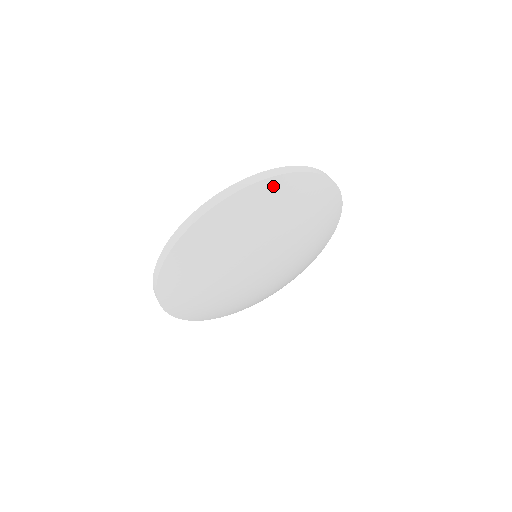
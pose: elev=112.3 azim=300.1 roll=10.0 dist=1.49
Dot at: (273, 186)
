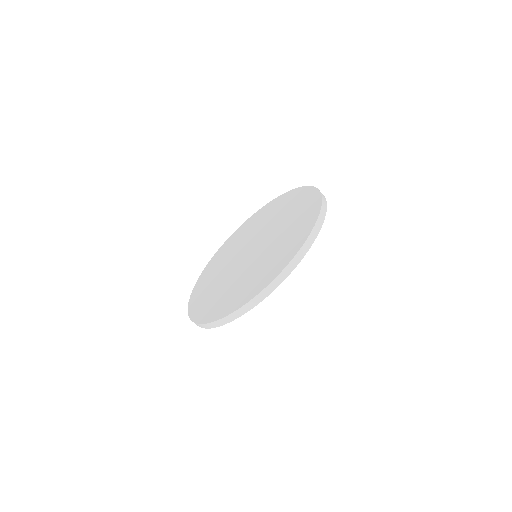
Dot at: occluded
